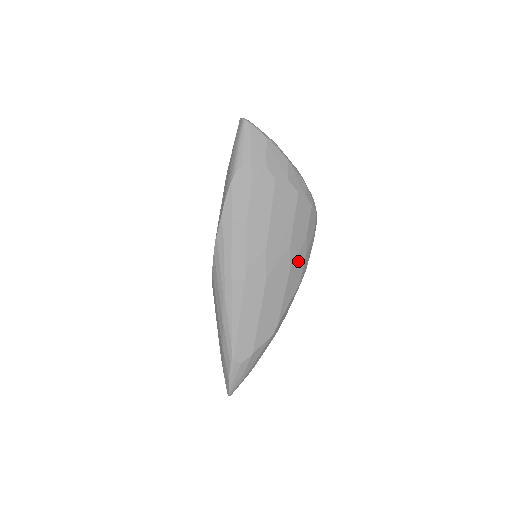
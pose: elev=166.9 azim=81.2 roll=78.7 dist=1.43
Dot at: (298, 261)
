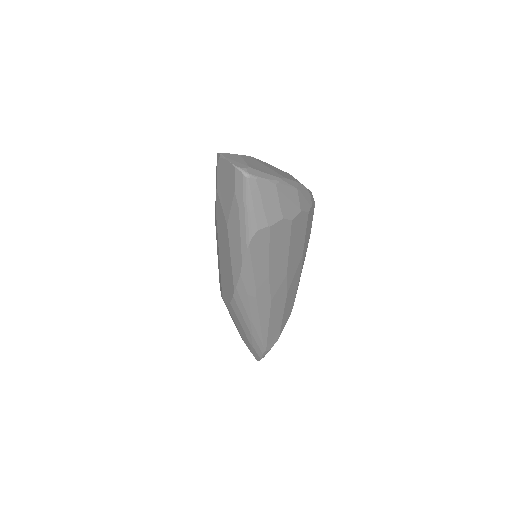
Dot at: (305, 255)
